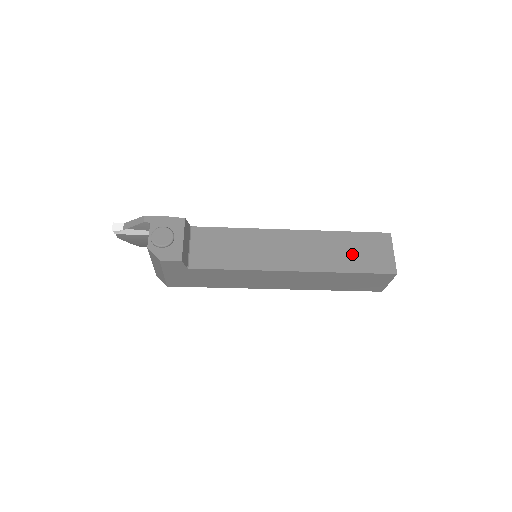
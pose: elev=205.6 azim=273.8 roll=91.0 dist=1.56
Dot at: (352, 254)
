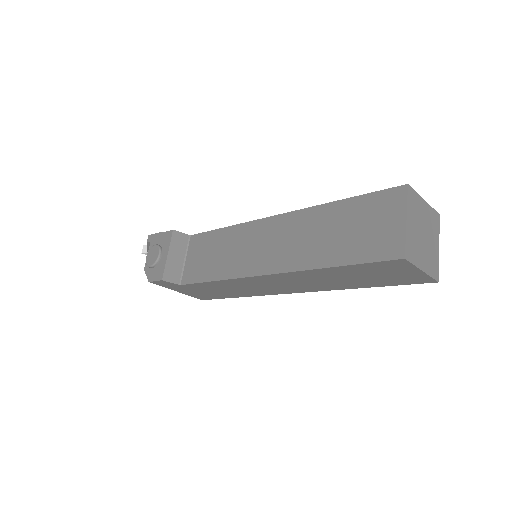
Dot at: (341, 236)
